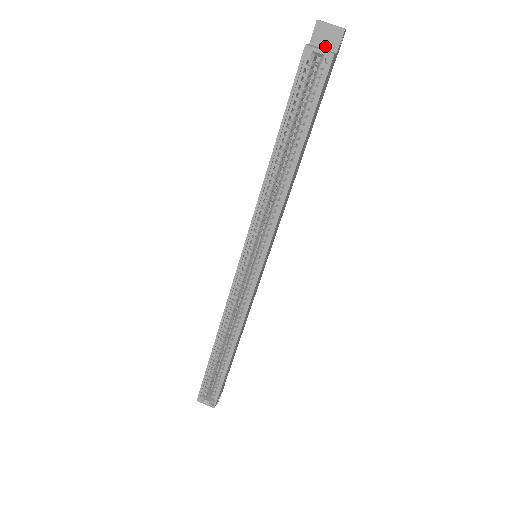
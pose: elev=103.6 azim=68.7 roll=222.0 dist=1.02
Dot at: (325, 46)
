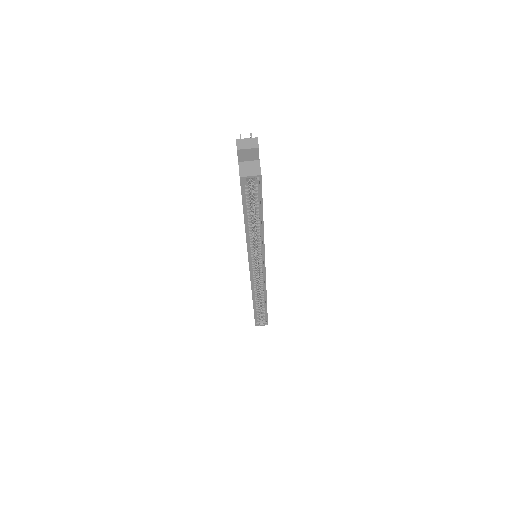
Dot at: (250, 159)
